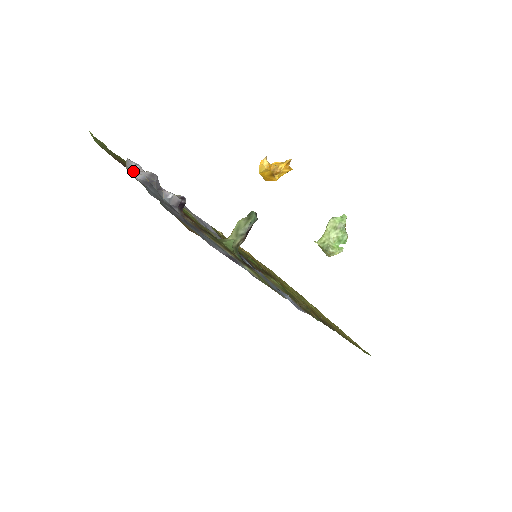
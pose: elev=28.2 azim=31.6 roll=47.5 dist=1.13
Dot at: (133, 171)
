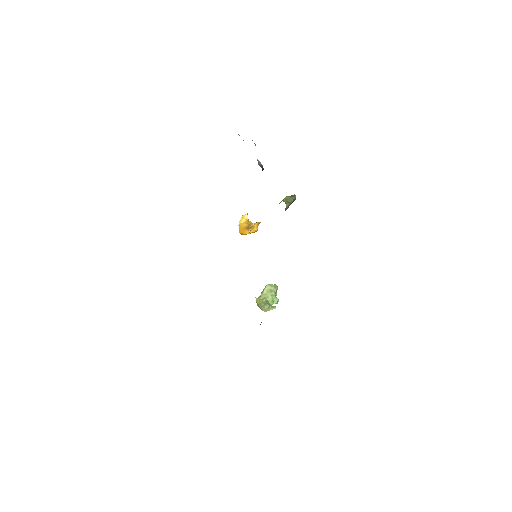
Dot at: occluded
